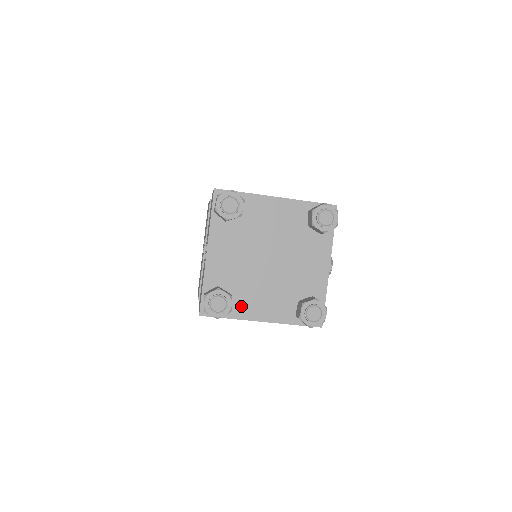
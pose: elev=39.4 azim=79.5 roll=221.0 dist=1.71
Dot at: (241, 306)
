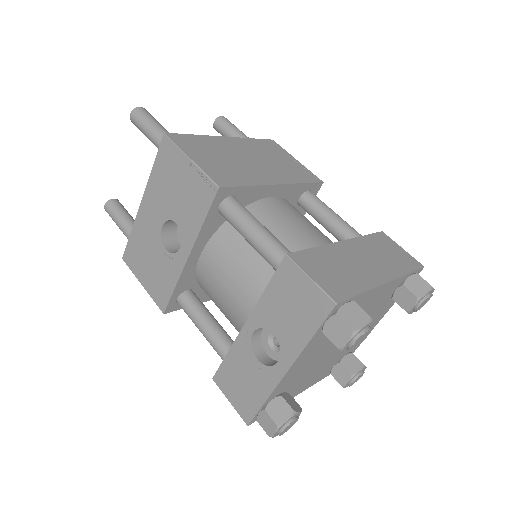
Dot at: (291, 394)
